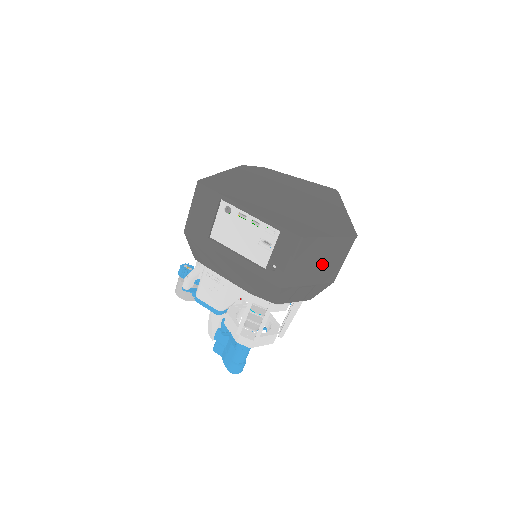
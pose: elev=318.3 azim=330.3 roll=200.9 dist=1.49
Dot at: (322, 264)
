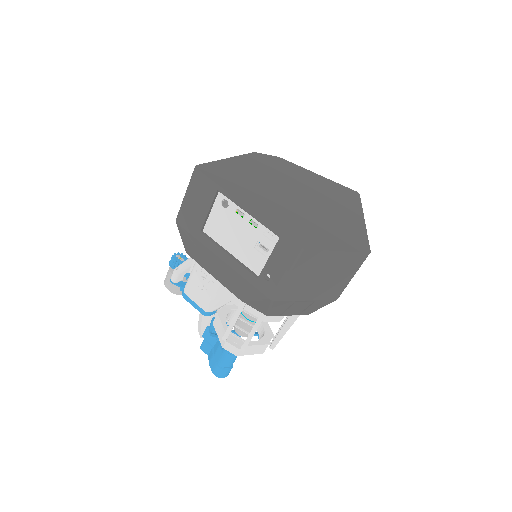
Dot at: (325, 279)
